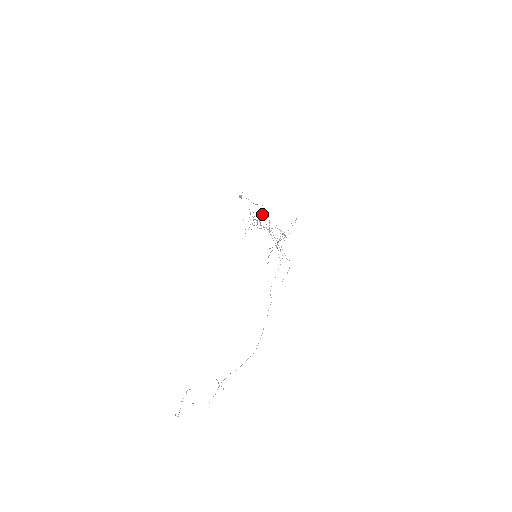
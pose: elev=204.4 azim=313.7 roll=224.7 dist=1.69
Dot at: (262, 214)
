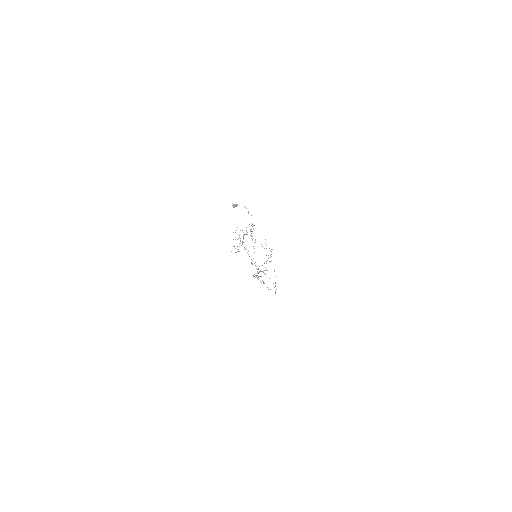
Dot at: occluded
